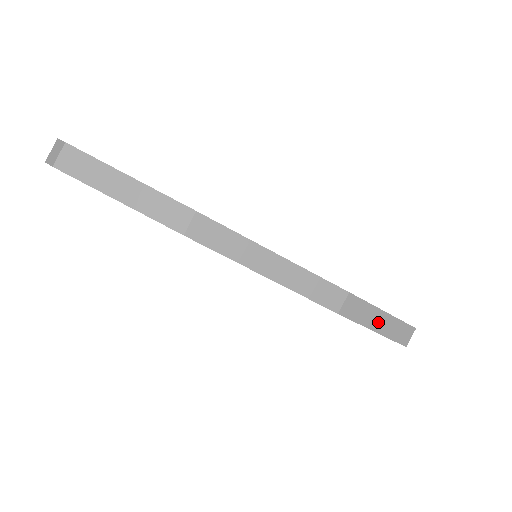
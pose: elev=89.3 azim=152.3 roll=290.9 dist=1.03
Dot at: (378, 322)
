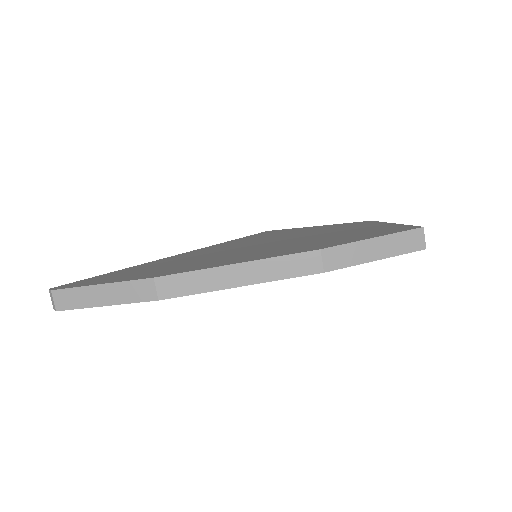
Dot at: (374, 251)
